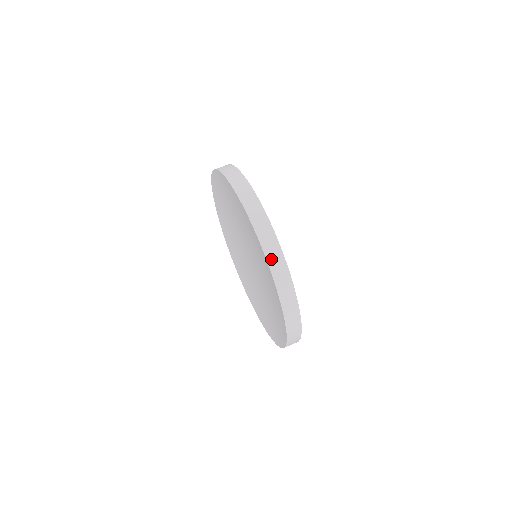
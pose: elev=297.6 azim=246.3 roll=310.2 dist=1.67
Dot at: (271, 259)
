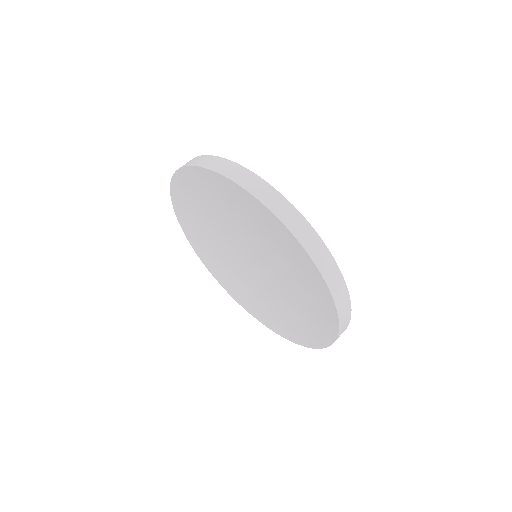
Dot at: (263, 197)
